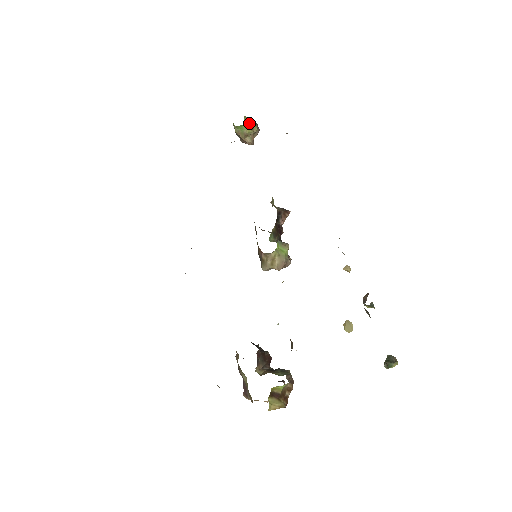
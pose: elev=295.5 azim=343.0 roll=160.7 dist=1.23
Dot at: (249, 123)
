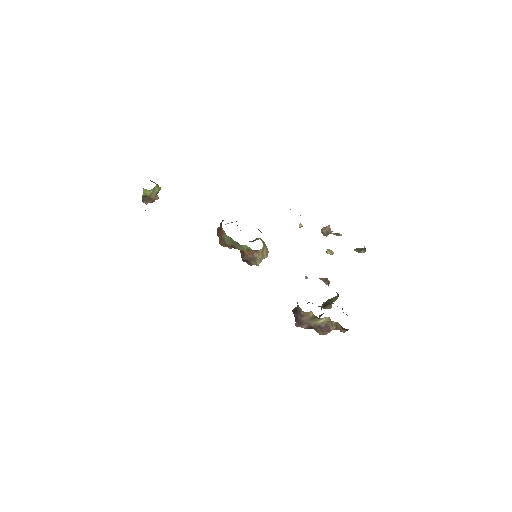
Dot at: occluded
